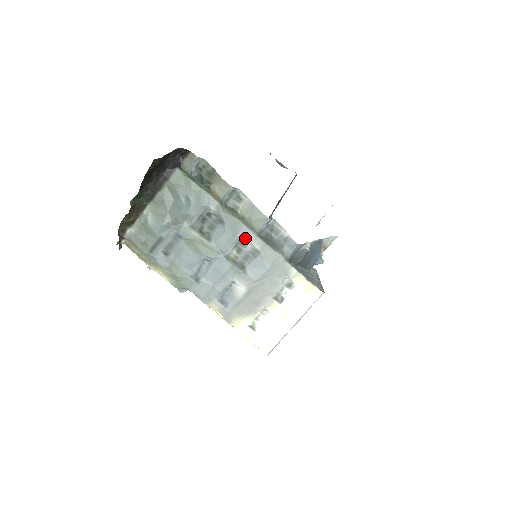
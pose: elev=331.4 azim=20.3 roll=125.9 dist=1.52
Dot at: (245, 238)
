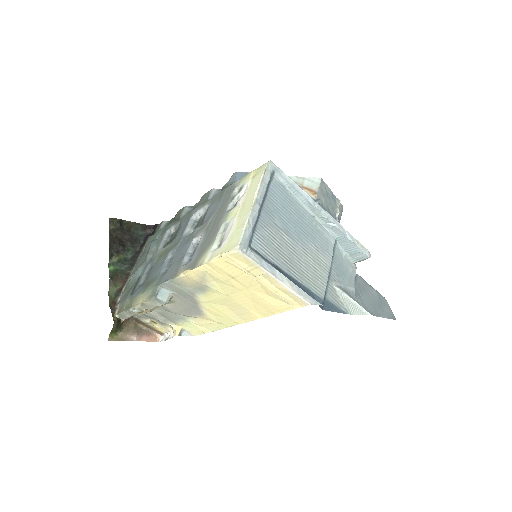
Dot at: (196, 212)
